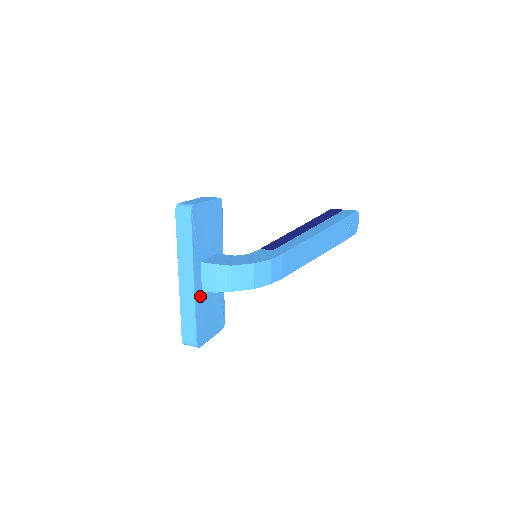
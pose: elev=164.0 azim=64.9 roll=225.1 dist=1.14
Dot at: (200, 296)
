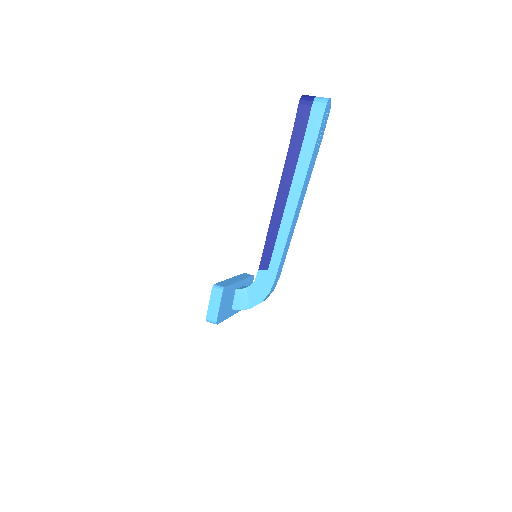
Dot at: occluded
